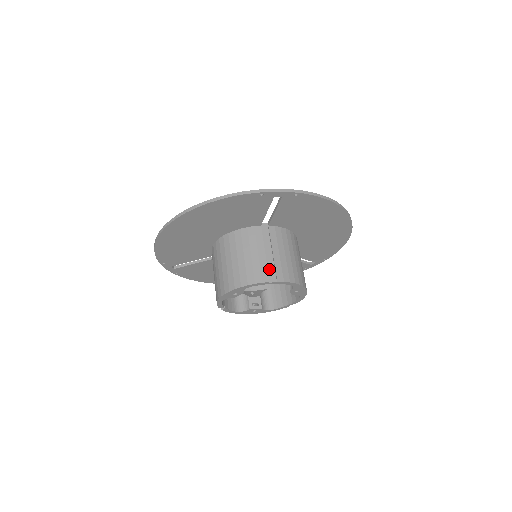
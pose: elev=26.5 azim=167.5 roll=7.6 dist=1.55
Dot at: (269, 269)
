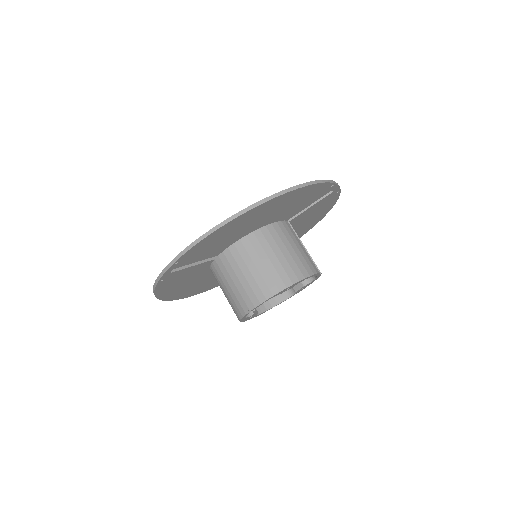
Dot at: occluded
